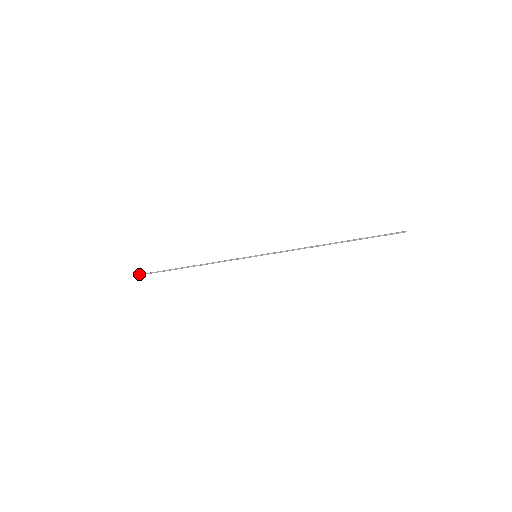
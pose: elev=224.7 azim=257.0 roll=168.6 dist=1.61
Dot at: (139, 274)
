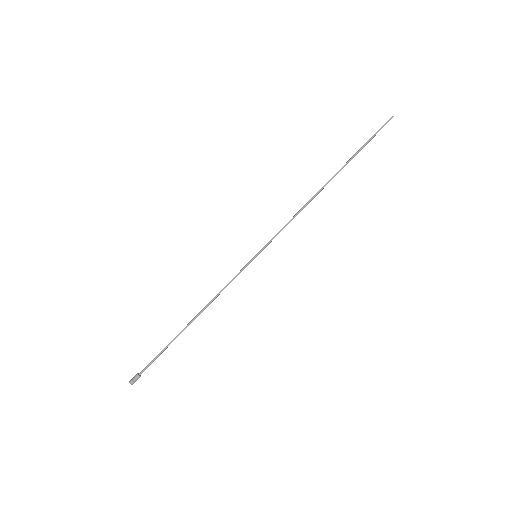
Dot at: (133, 377)
